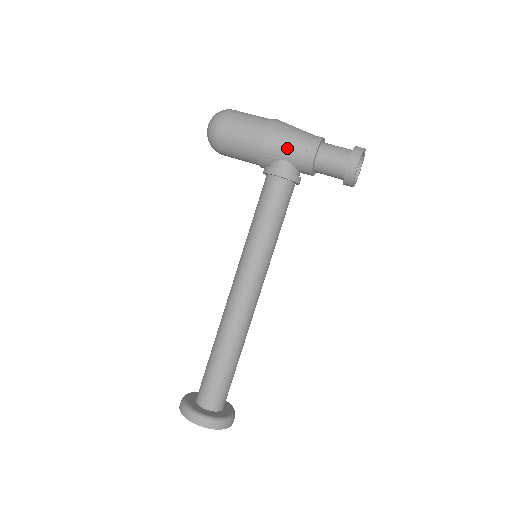
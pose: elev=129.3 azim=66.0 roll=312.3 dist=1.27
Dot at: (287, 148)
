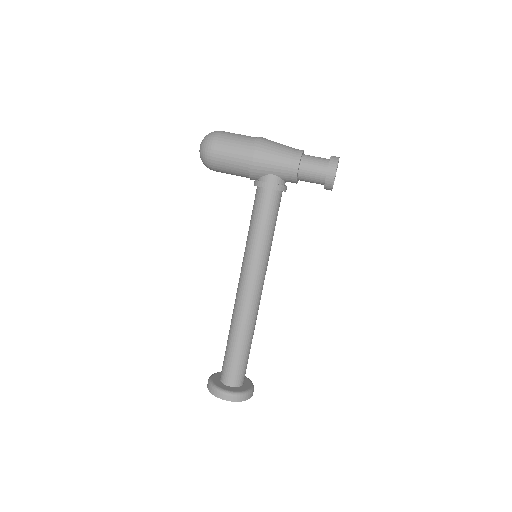
Dot at: (273, 164)
